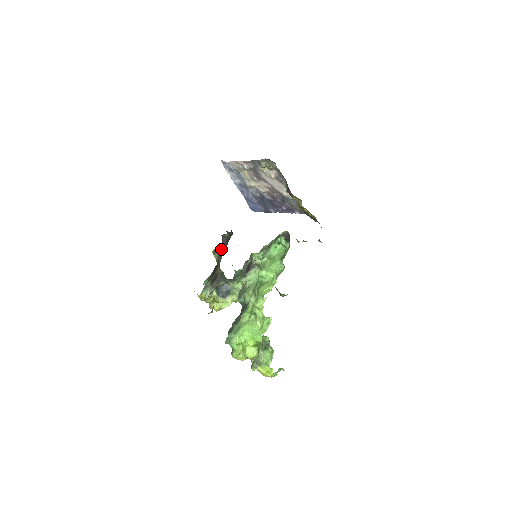
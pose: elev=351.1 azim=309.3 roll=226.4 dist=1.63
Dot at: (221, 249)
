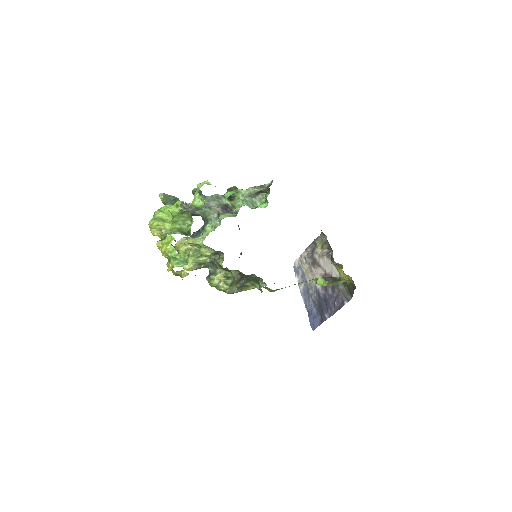
Dot at: occluded
